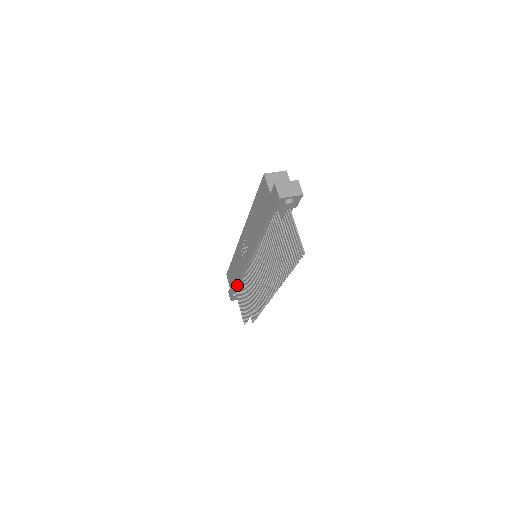
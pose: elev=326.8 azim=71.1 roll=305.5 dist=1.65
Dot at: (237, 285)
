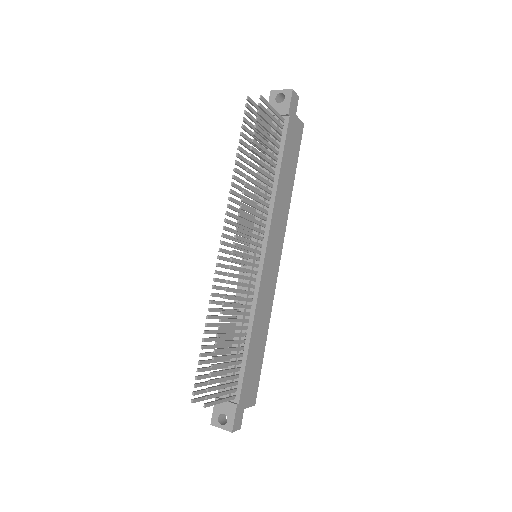
Dot at: occluded
